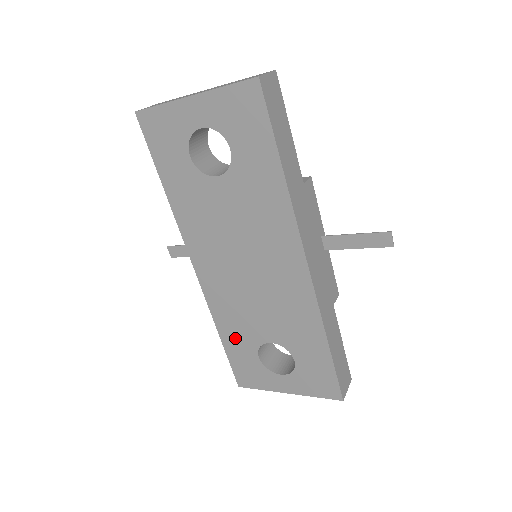
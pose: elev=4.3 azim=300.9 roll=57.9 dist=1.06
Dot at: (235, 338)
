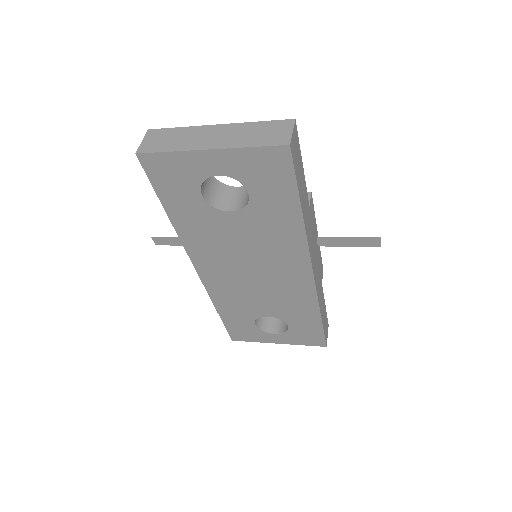
Dot at: (233, 314)
